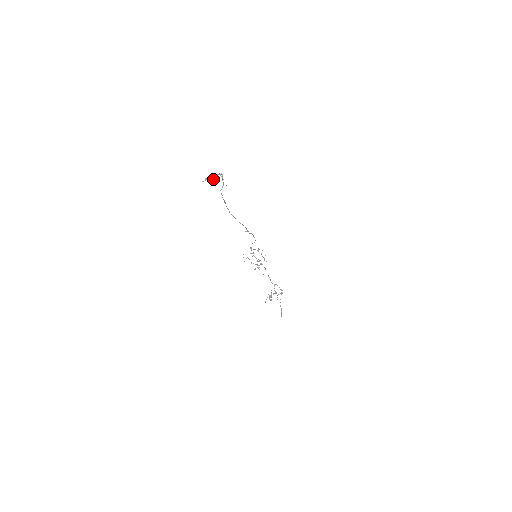
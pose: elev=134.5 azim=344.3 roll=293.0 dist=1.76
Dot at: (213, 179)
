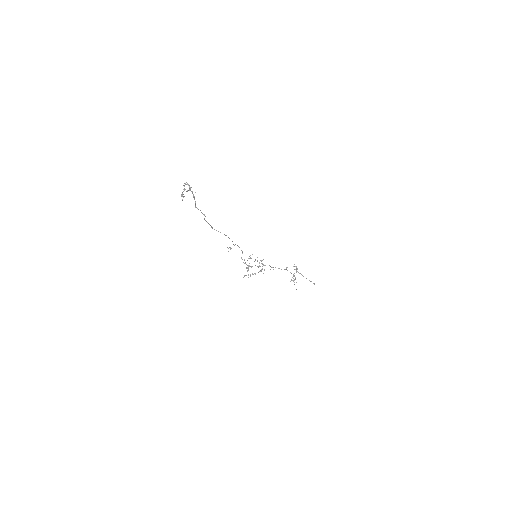
Dot at: (186, 191)
